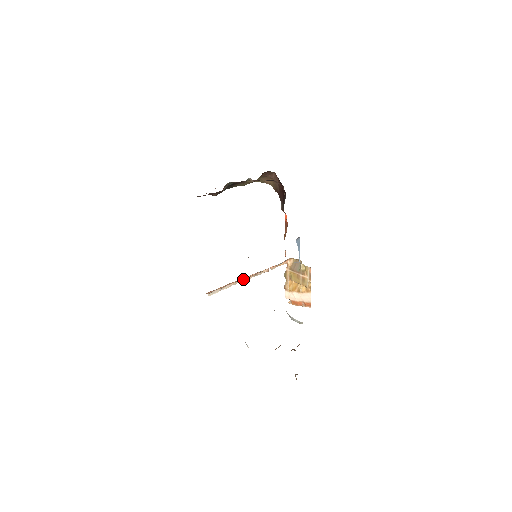
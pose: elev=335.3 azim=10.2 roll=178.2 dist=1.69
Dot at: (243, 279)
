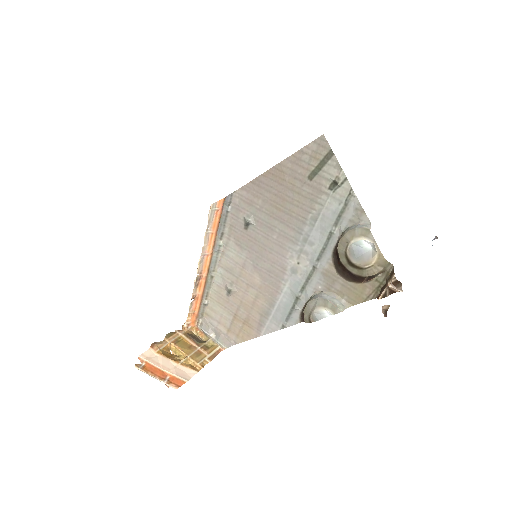
Dot at: (203, 258)
